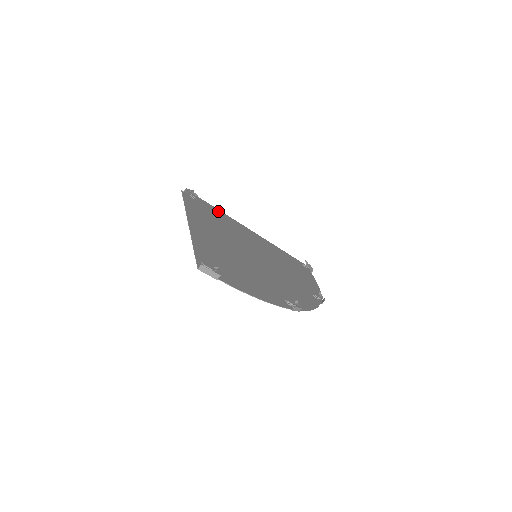
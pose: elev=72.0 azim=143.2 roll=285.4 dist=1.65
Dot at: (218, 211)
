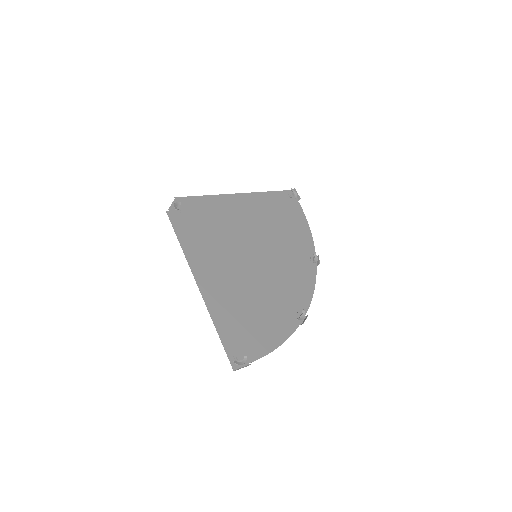
Dot at: (203, 201)
